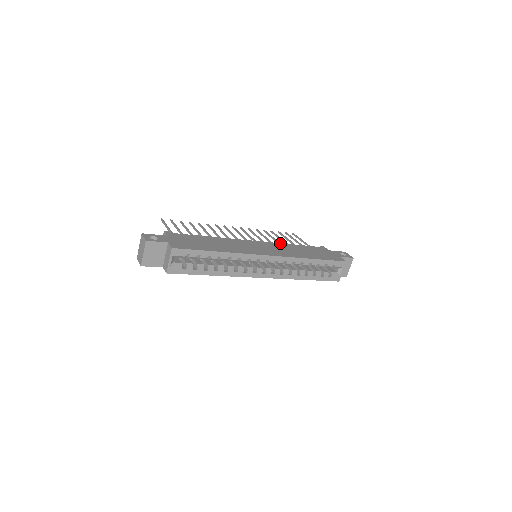
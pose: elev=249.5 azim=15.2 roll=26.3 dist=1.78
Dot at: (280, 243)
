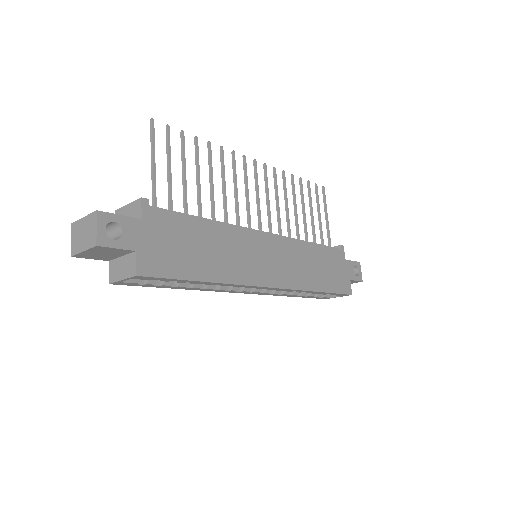
Dot at: (298, 240)
